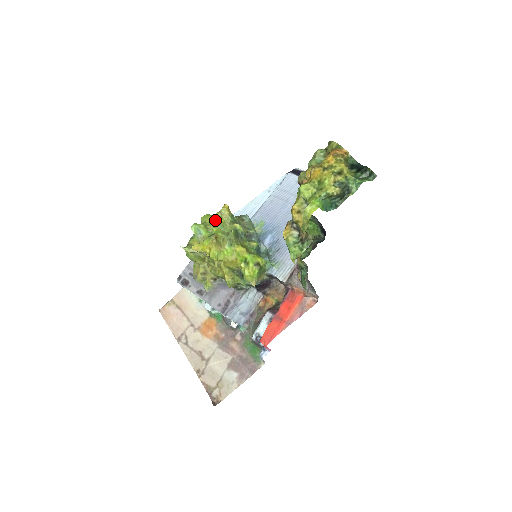
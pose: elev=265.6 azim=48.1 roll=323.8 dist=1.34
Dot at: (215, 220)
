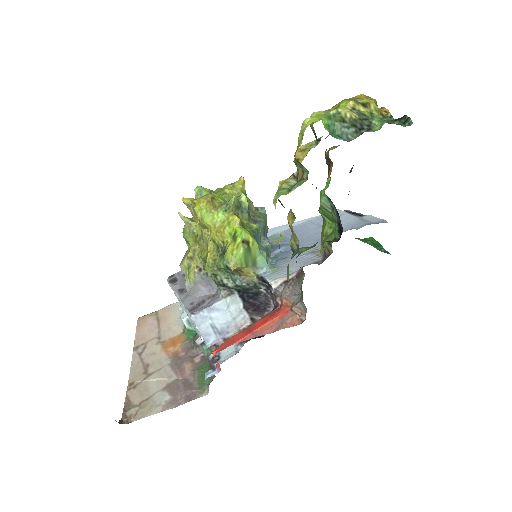
Dot at: (224, 189)
